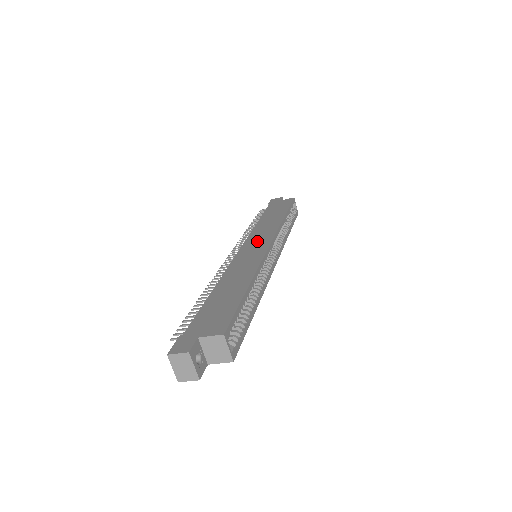
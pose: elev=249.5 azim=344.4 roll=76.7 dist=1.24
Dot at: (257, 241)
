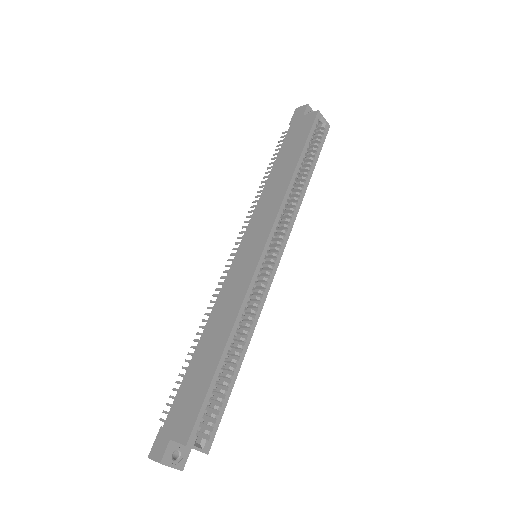
Dot at: (254, 236)
